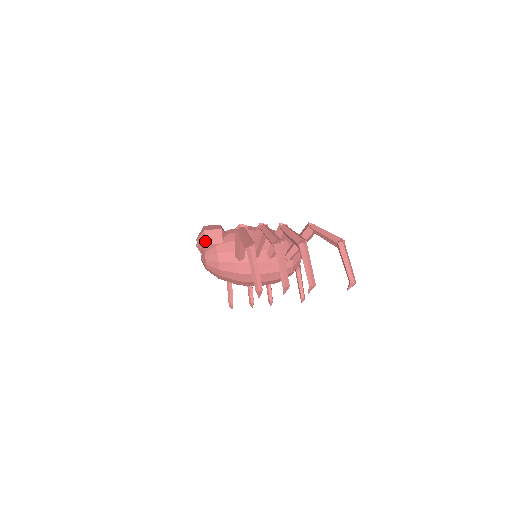
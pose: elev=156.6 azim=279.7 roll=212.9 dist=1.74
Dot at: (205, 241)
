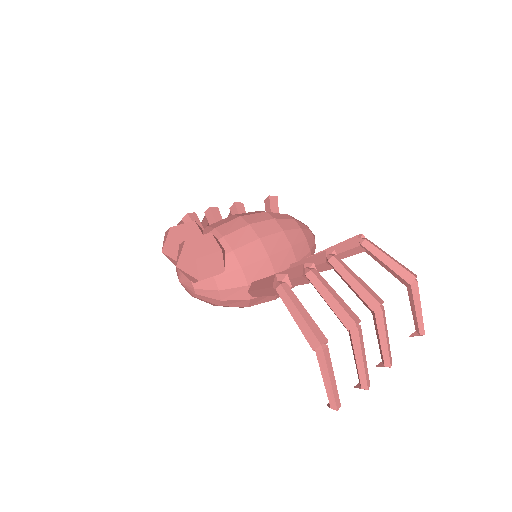
Dot at: (198, 276)
